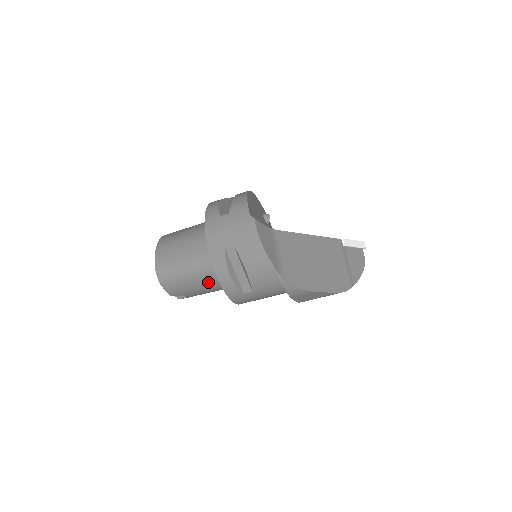
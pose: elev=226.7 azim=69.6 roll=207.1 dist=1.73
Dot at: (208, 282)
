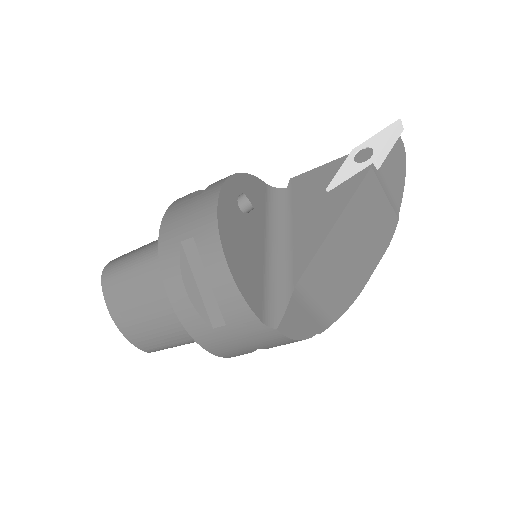
Dot at: occluded
